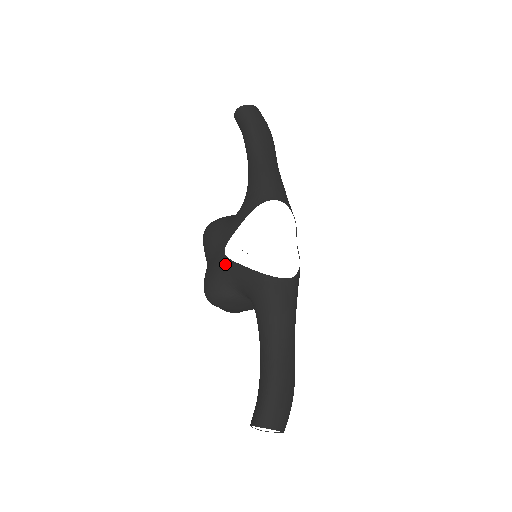
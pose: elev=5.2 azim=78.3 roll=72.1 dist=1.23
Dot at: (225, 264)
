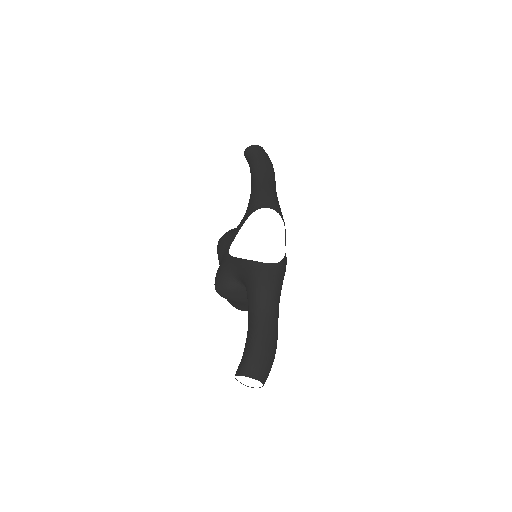
Dot at: (228, 260)
